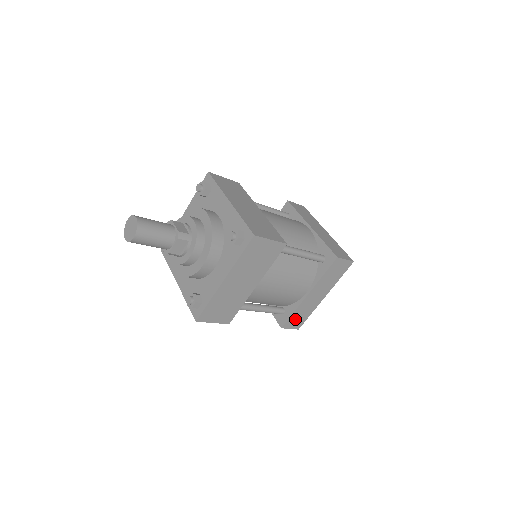
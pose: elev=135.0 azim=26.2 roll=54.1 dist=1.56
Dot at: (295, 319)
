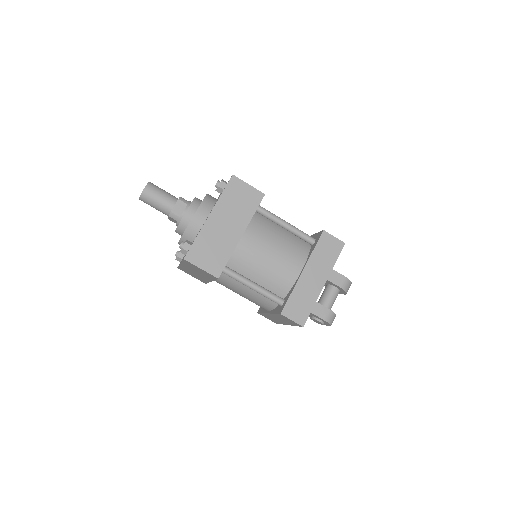
Dot at: (295, 306)
